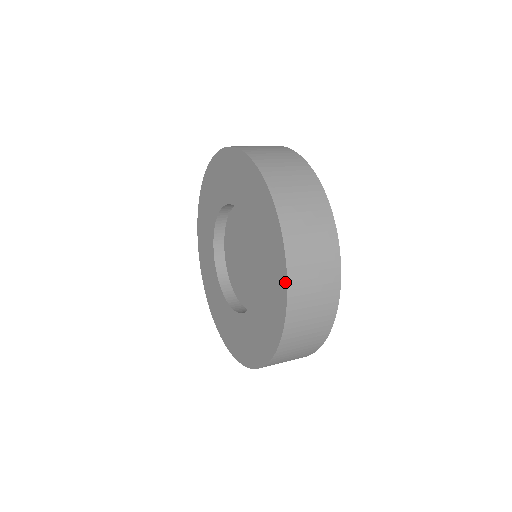
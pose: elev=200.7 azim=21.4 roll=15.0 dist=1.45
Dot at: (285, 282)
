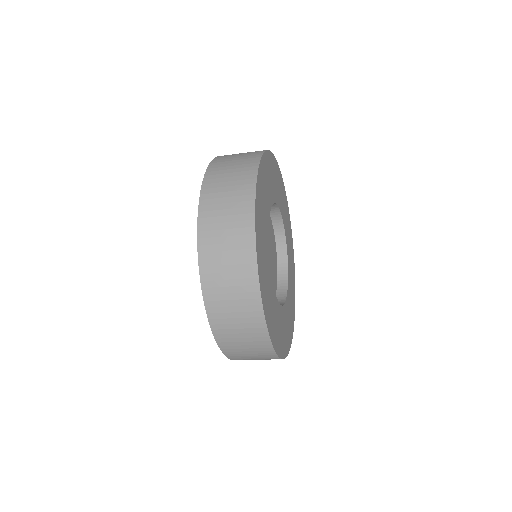
Dot at: occluded
